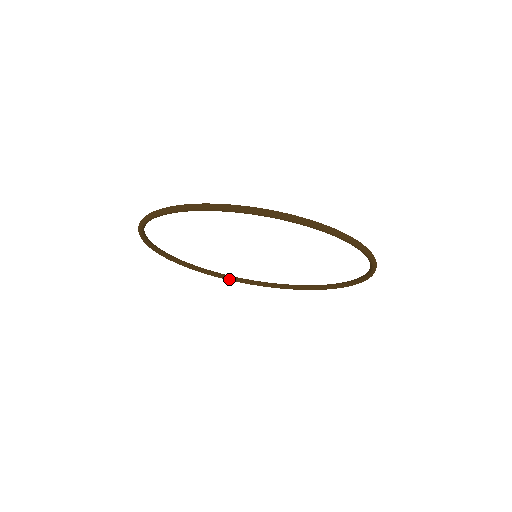
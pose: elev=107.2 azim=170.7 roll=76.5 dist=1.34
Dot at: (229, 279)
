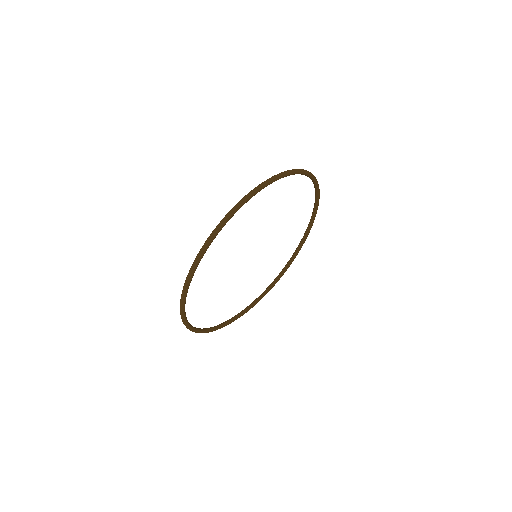
Dot at: (234, 320)
